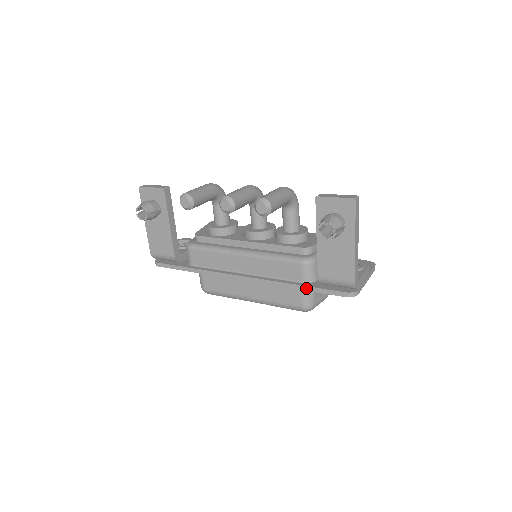
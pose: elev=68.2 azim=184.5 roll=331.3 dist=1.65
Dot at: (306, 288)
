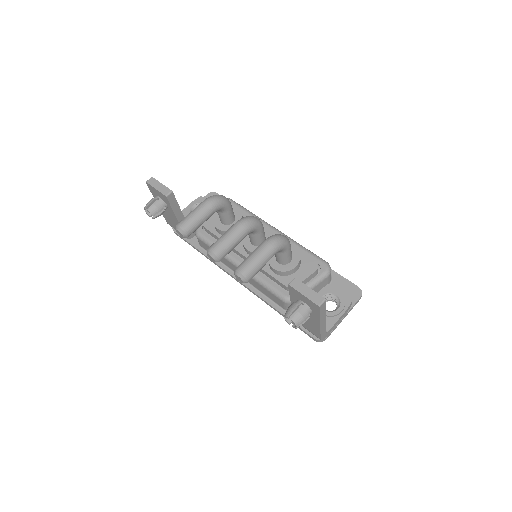
Dot at: occluded
